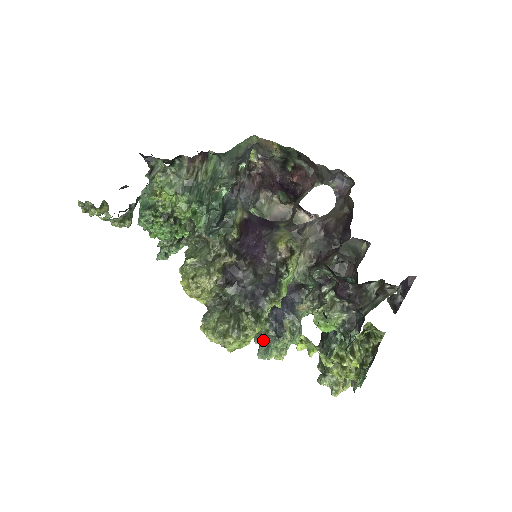
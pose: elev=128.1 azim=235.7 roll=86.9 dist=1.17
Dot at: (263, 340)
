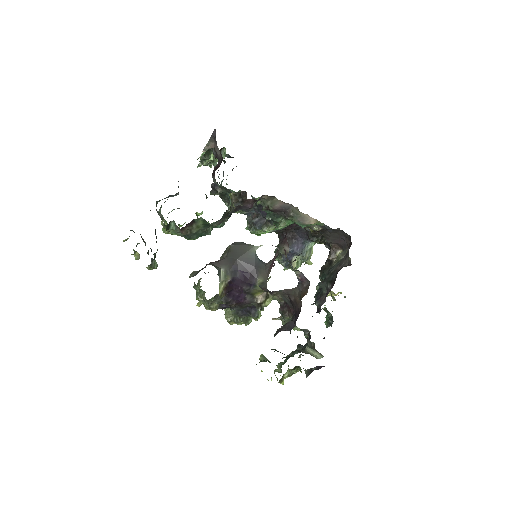
Dot at: occluded
